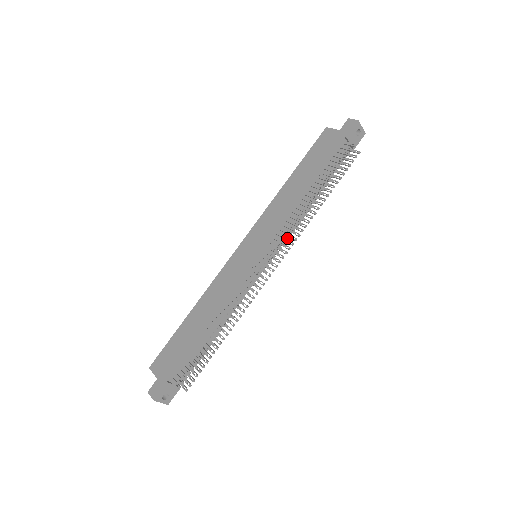
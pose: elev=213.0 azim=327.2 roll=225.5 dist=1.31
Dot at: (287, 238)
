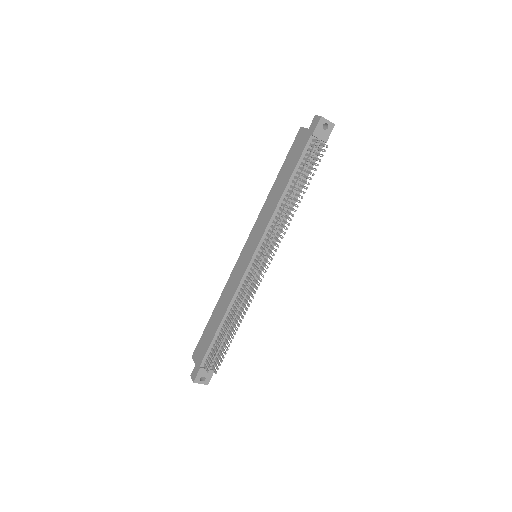
Dot at: (272, 239)
